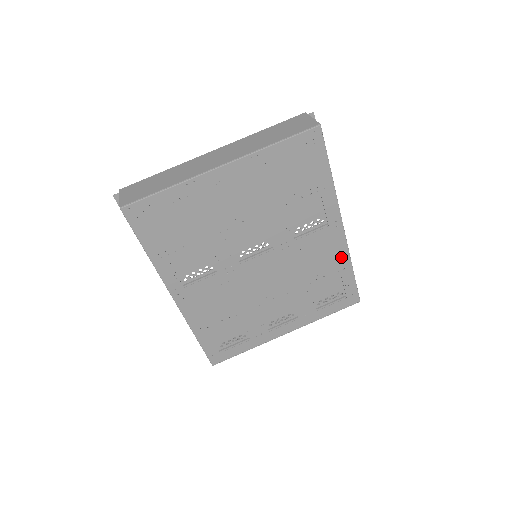
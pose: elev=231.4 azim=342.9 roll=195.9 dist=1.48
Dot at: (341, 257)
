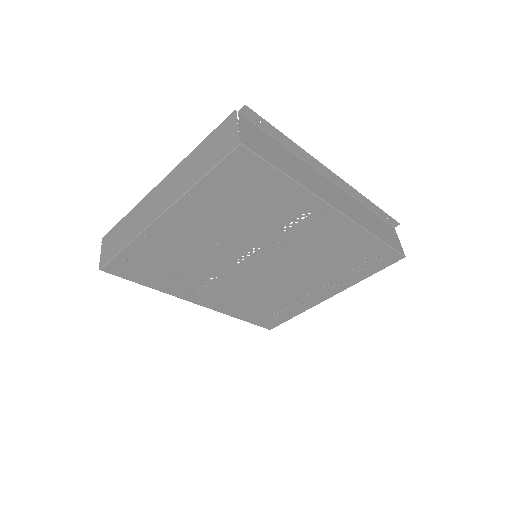
Dot at: (354, 233)
